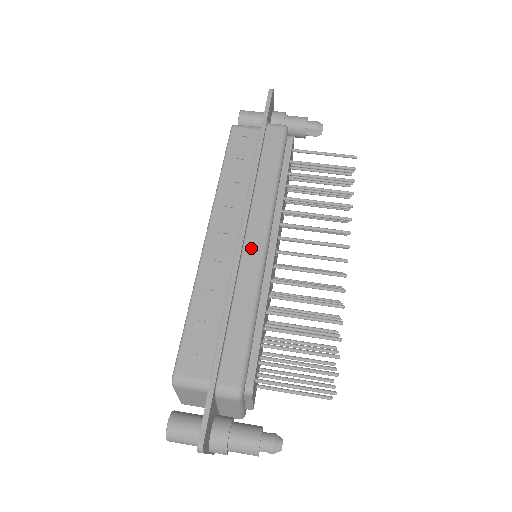
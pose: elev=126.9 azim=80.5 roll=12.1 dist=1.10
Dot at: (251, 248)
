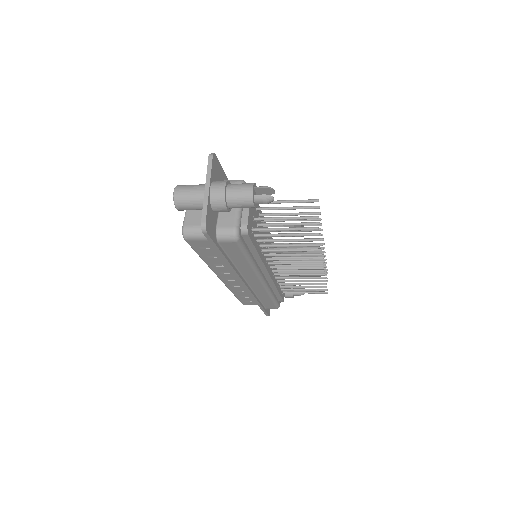
Dot at: occluded
